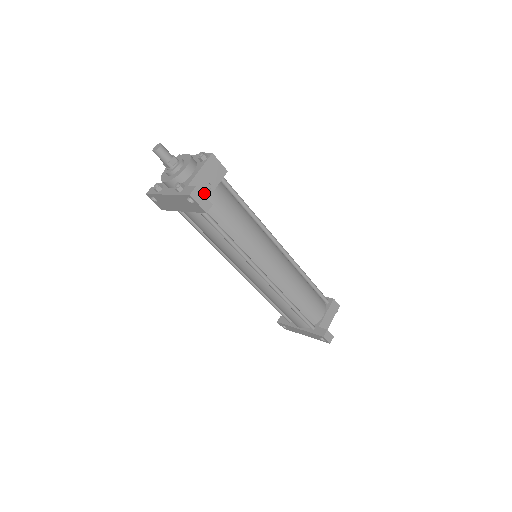
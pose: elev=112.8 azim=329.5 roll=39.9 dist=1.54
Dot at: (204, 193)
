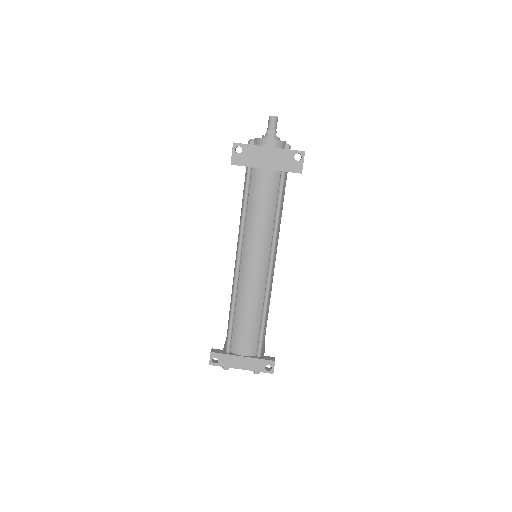
Dot at: occluded
